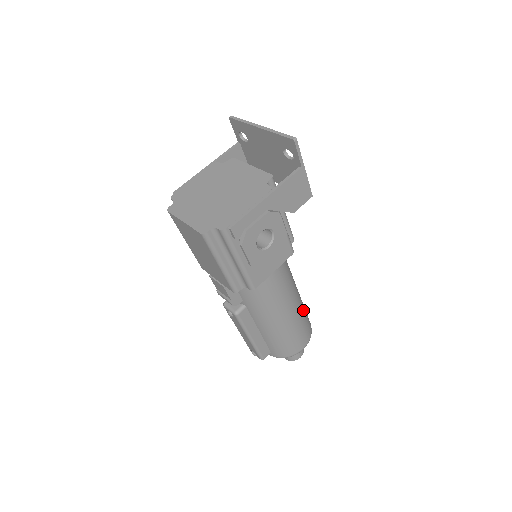
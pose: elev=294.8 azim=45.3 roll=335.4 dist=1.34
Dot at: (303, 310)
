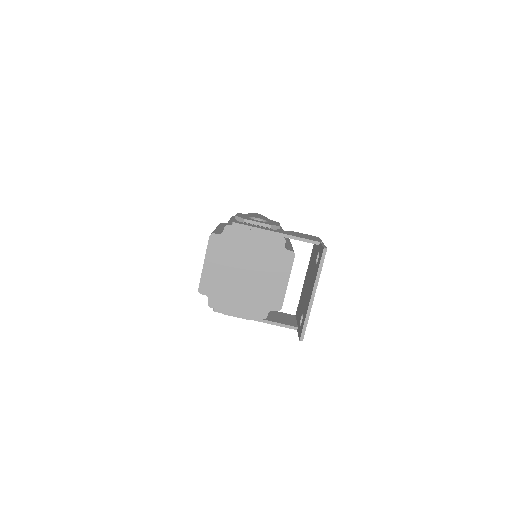
Dot at: occluded
